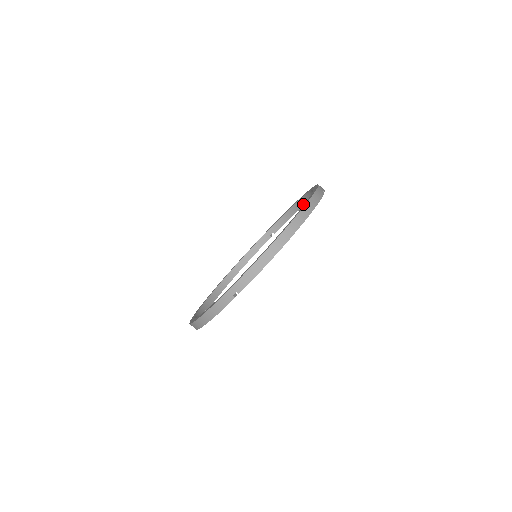
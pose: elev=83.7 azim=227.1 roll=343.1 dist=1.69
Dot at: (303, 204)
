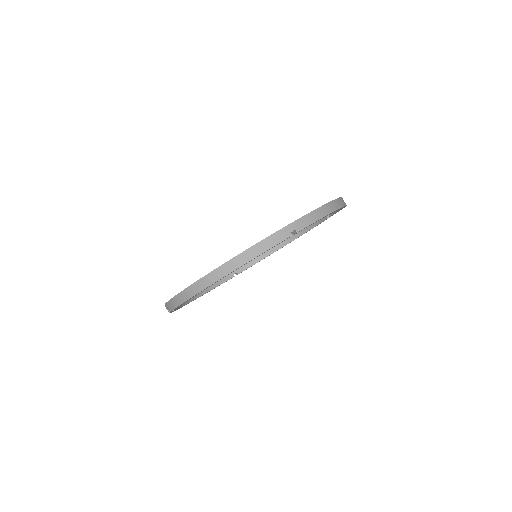
Dot at: (283, 245)
